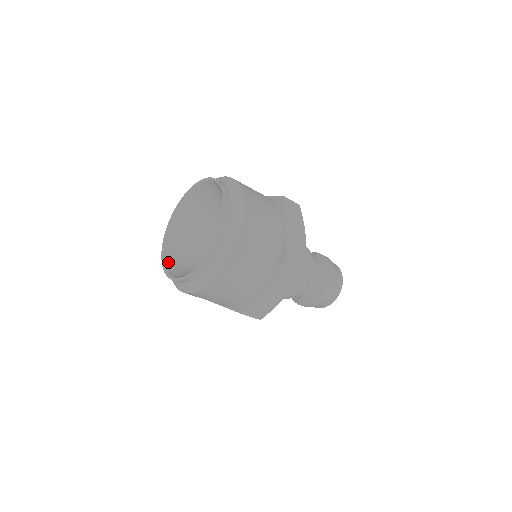
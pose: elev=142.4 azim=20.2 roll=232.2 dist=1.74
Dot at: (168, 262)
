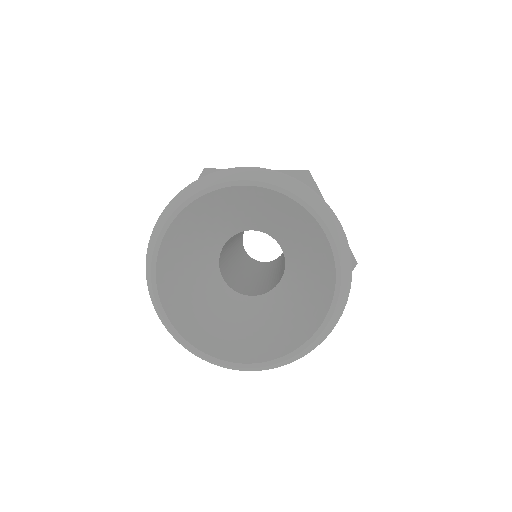
Dot at: (193, 338)
